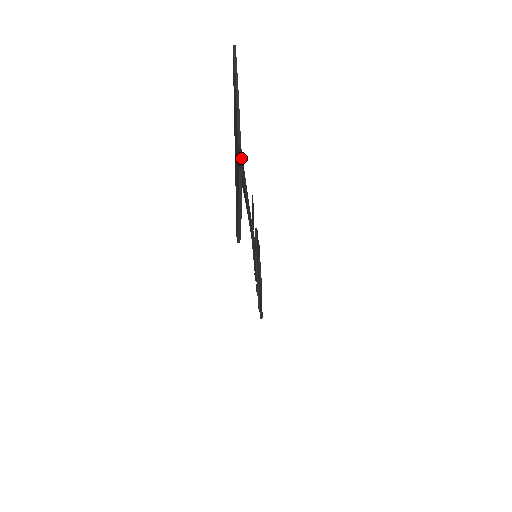
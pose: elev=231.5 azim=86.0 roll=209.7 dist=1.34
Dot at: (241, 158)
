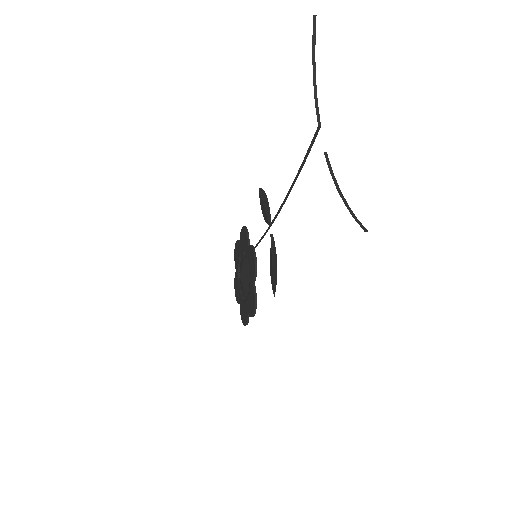
Dot at: (312, 142)
